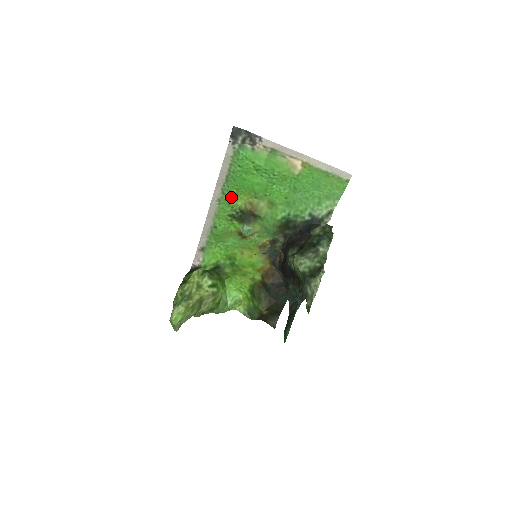
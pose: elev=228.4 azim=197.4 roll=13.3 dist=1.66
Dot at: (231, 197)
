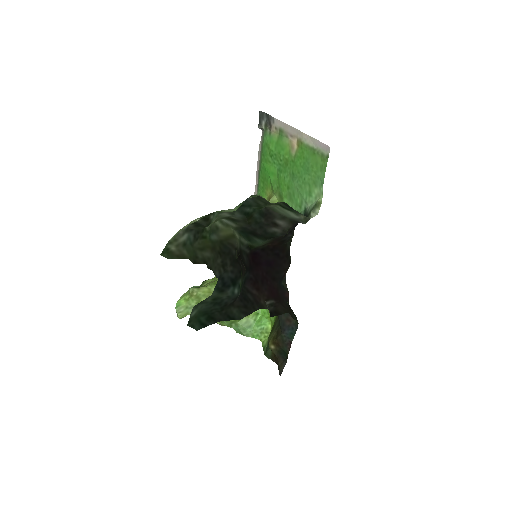
Dot at: (261, 193)
